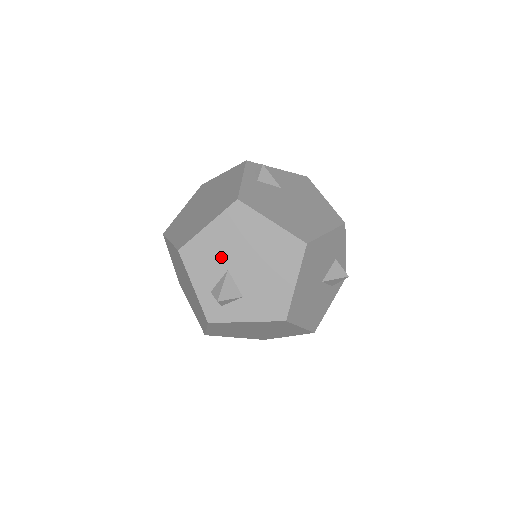
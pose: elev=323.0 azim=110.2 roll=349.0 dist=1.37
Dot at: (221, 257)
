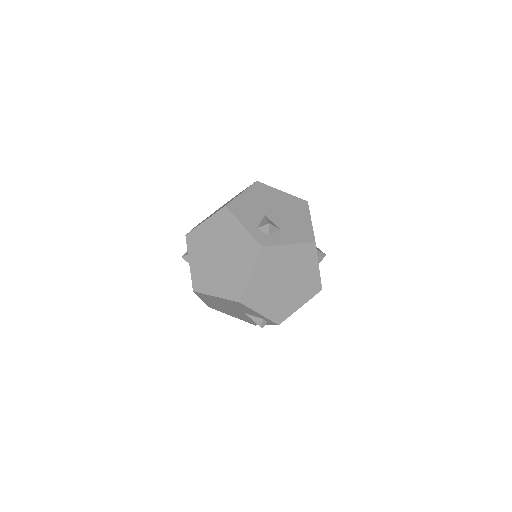
Dot at: (257, 209)
